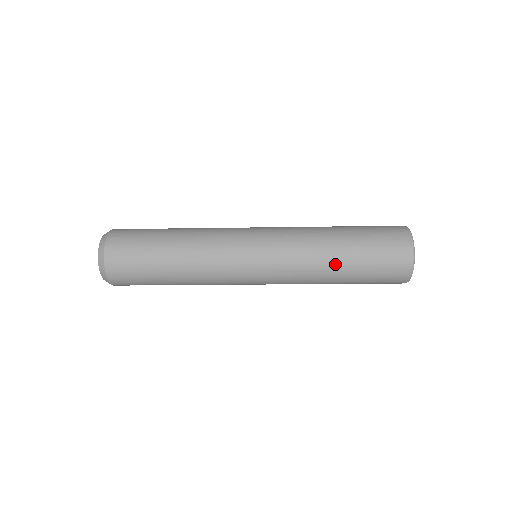
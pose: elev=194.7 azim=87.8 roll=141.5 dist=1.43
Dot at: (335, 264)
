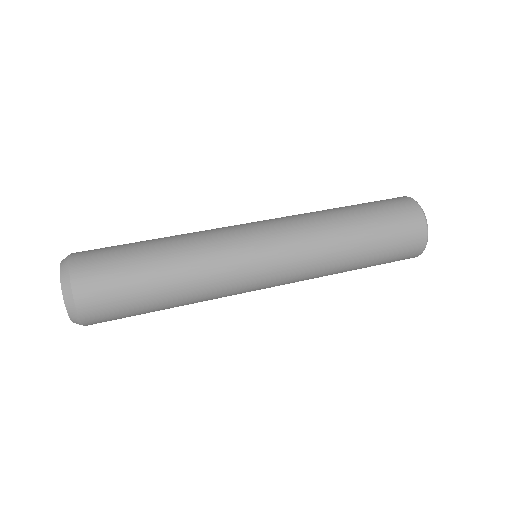
Dot at: (342, 272)
